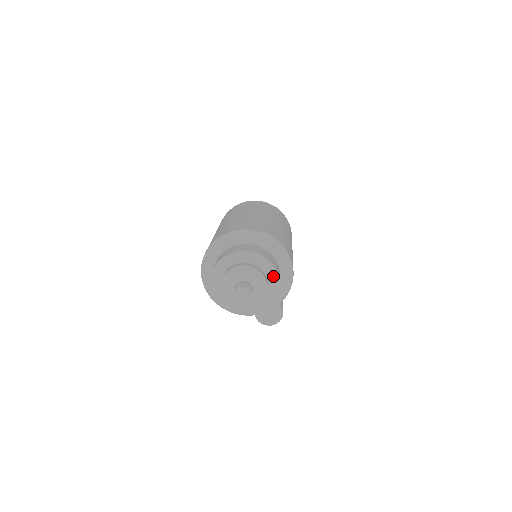
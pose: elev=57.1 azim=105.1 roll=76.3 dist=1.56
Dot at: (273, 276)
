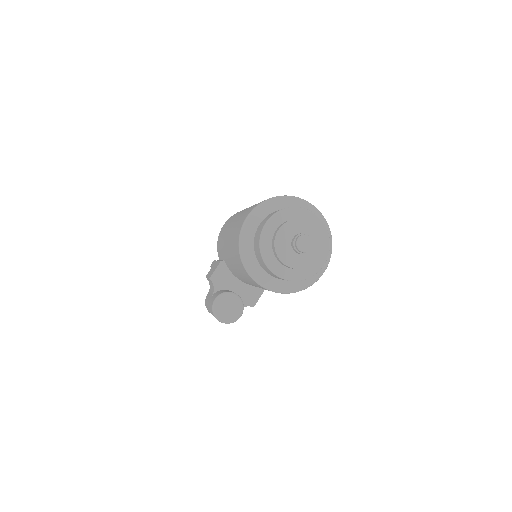
Dot at: (322, 259)
